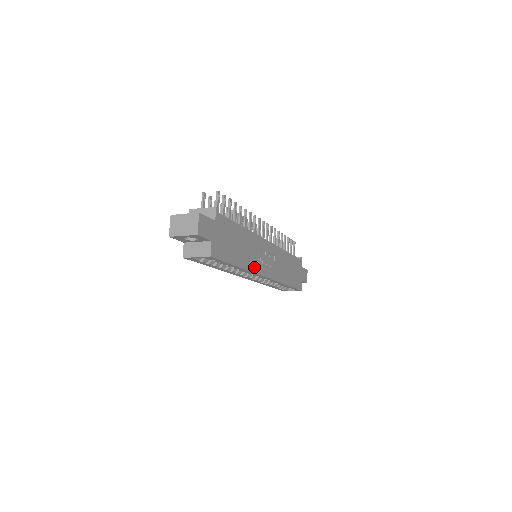
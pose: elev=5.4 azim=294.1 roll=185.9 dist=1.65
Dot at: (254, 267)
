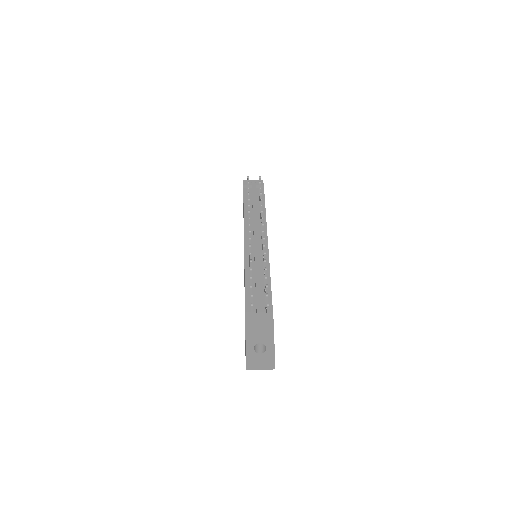
Dot at: occluded
